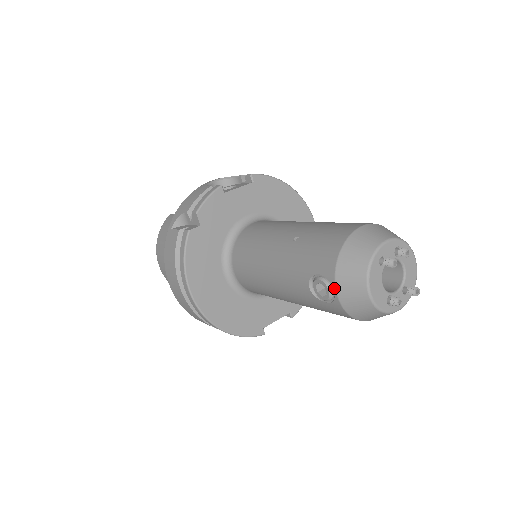
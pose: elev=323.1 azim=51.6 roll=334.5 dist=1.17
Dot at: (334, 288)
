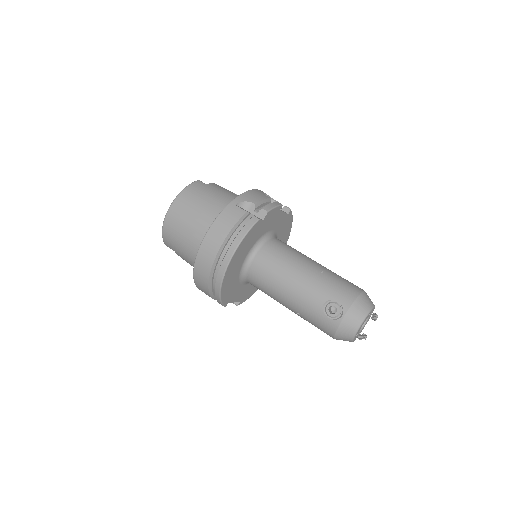
Dot at: (345, 314)
